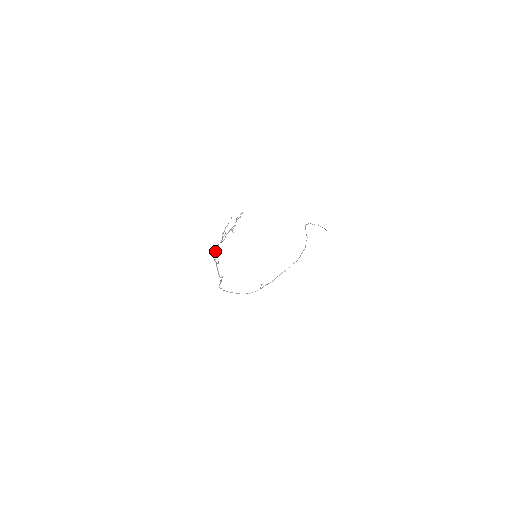
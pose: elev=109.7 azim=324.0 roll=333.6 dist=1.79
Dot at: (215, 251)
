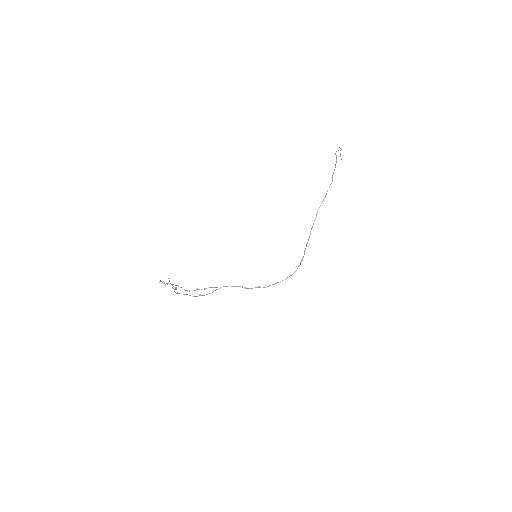
Dot at: occluded
